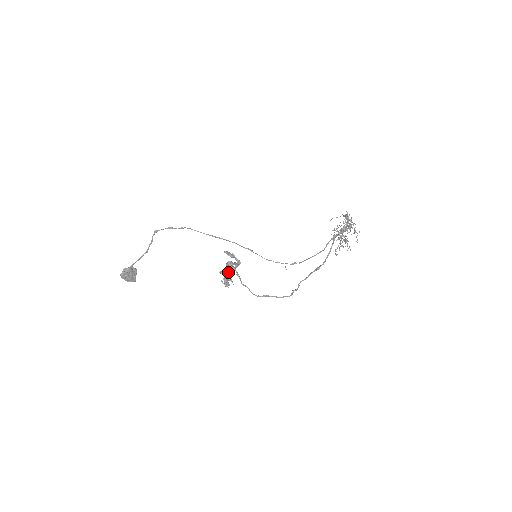
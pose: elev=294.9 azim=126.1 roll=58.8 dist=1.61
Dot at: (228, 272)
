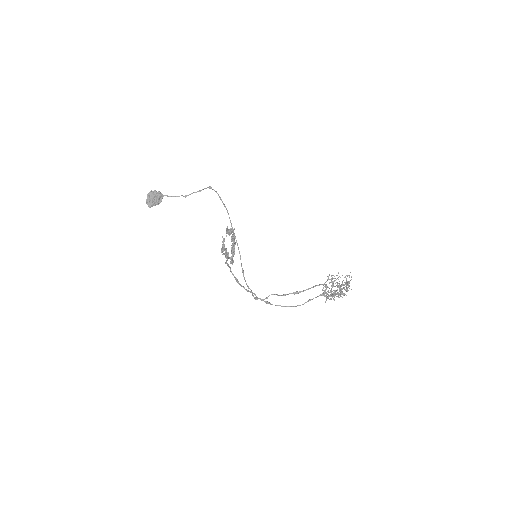
Dot at: (232, 237)
